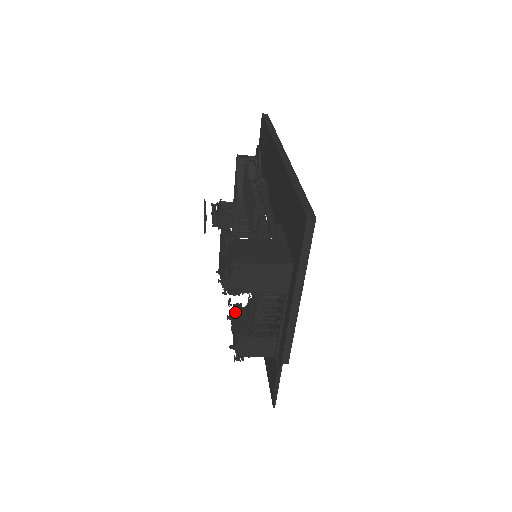
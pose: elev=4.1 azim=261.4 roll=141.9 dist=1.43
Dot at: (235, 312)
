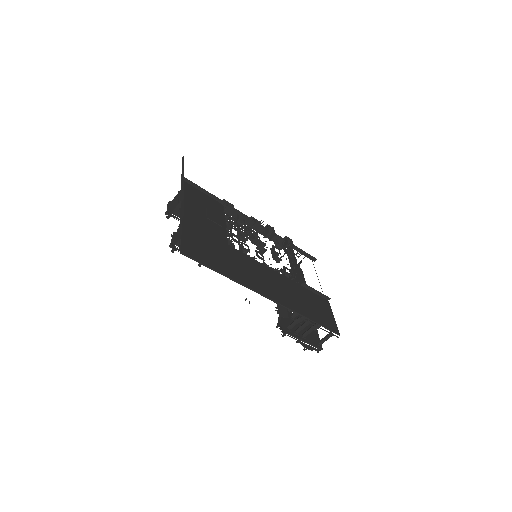
Dot at: occluded
